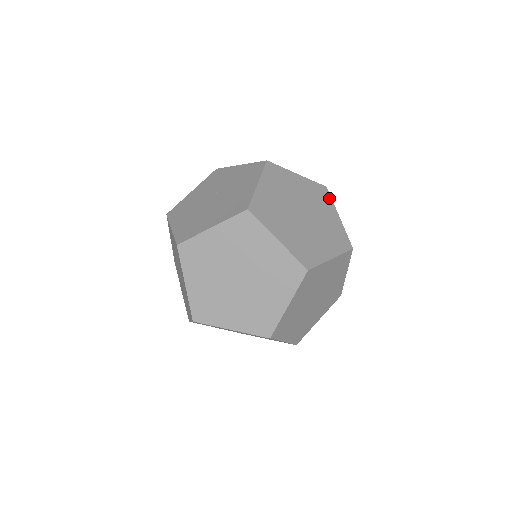
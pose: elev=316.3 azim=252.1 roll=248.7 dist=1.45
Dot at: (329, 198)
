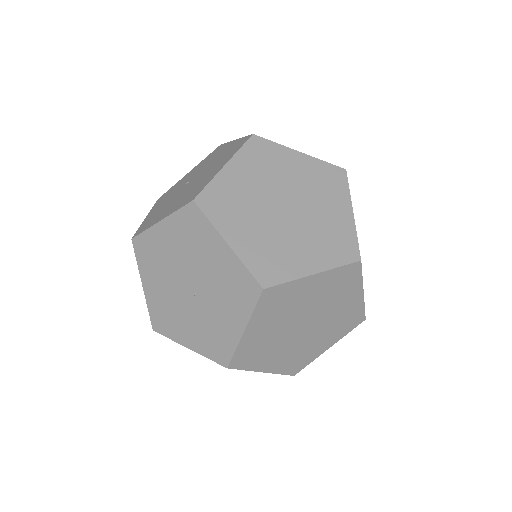
Dot at: occluded
